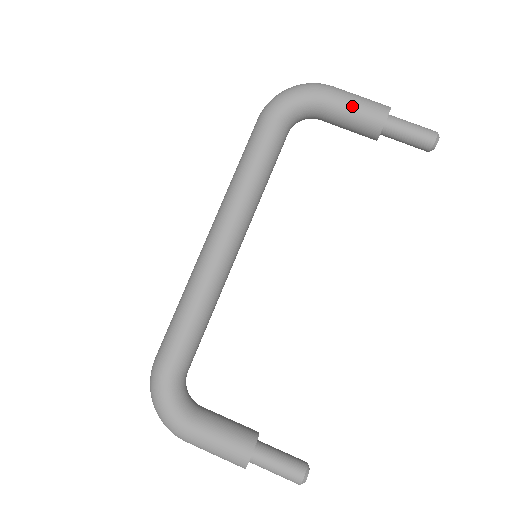
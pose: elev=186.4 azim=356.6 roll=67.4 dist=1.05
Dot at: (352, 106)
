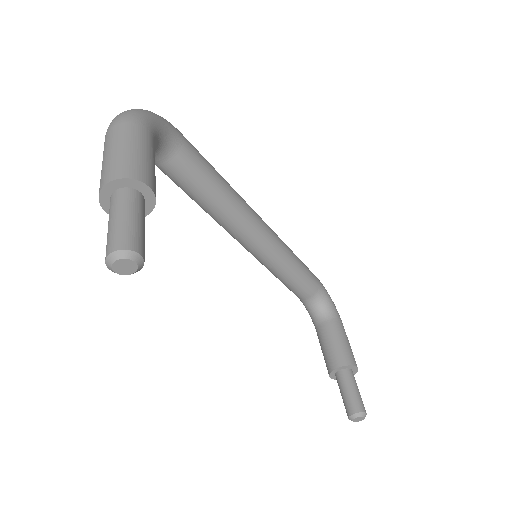
Dot at: (347, 340)
